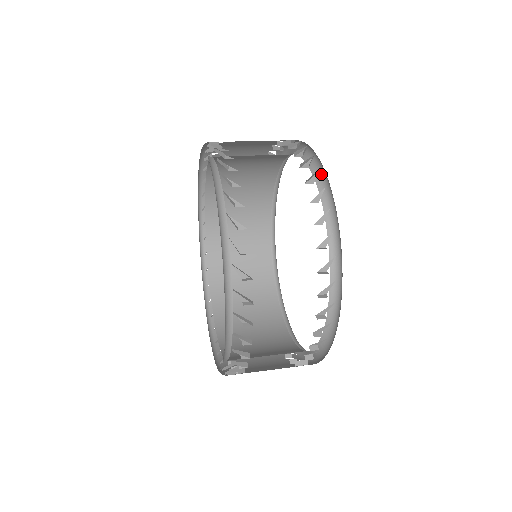
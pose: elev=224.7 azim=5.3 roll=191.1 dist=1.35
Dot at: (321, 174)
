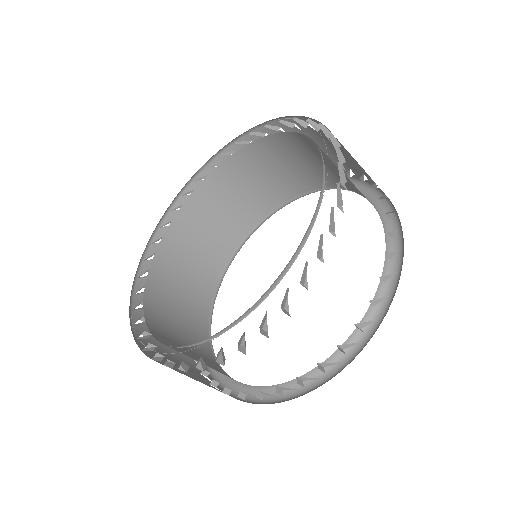
Dot at: (386, 292)
